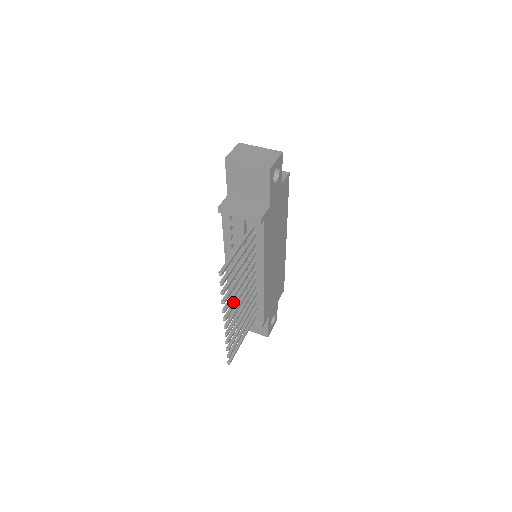
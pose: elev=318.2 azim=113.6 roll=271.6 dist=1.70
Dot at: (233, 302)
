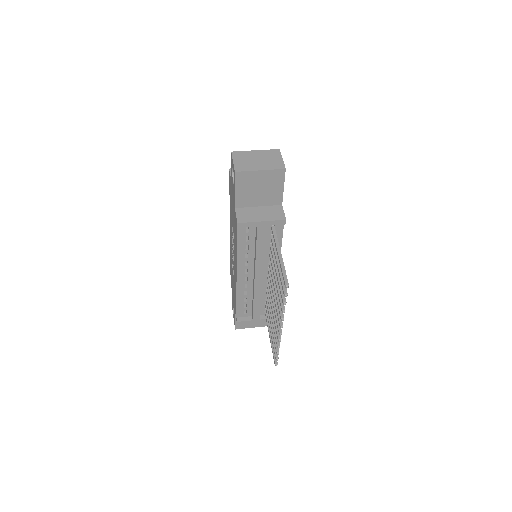
Dot at: (277, 307)
